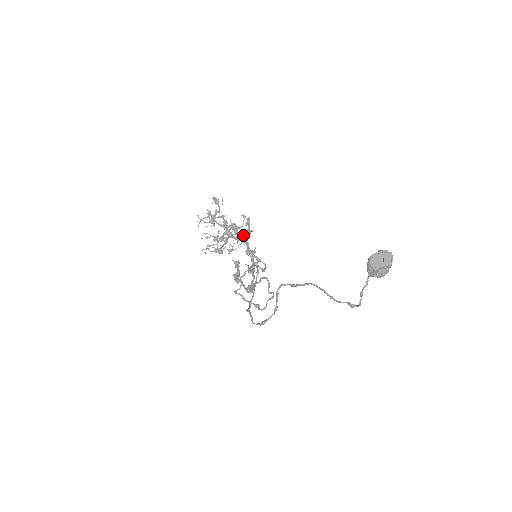
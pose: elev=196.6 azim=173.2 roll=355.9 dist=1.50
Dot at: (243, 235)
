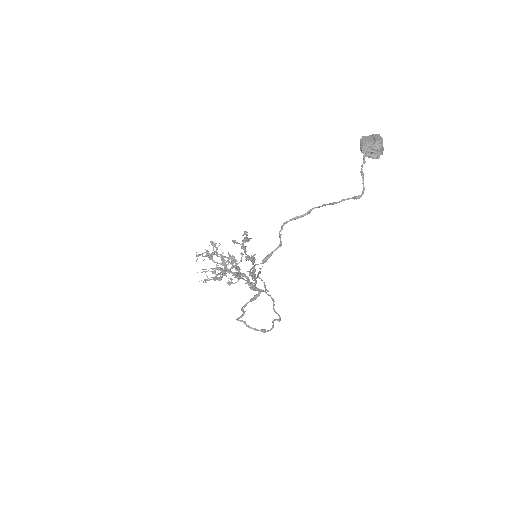
Dot at: (241, 244)
